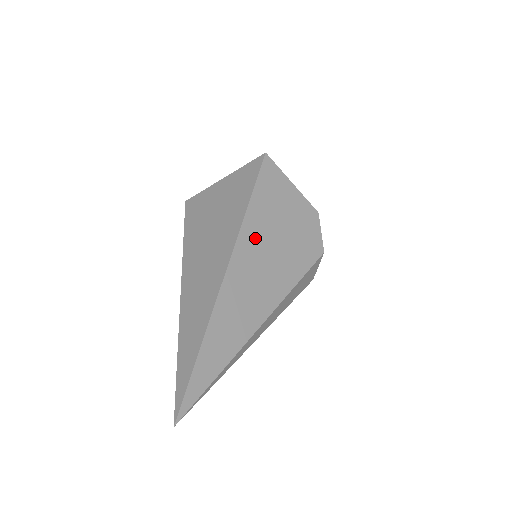
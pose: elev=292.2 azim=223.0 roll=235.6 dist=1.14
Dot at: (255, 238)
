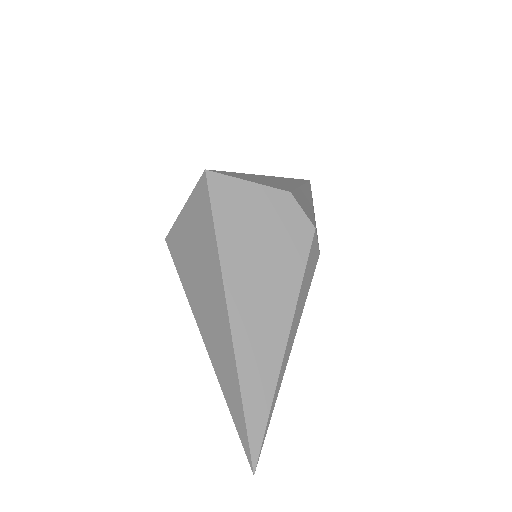
Dot at: (239, 264)
